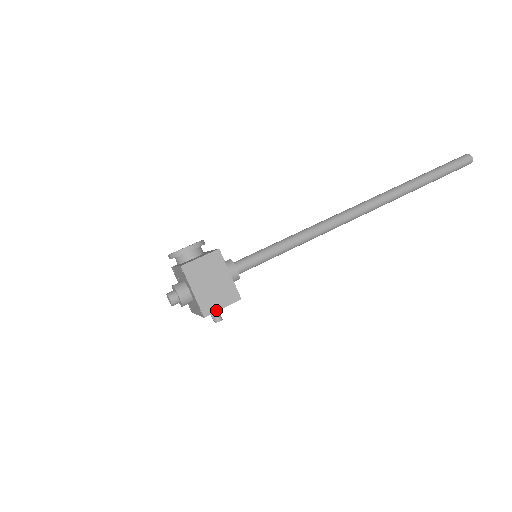
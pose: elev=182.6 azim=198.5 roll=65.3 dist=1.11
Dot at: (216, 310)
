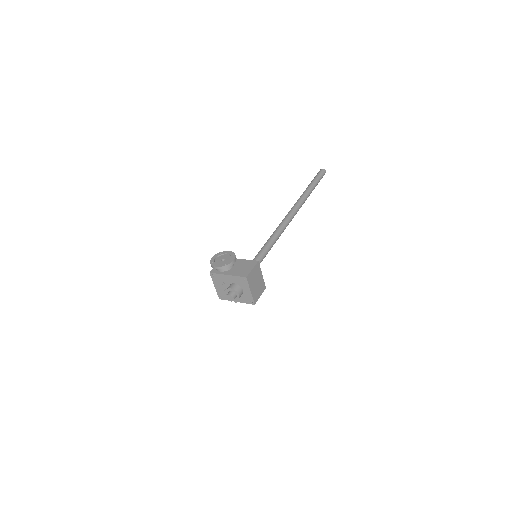
Dot at: (258, 298)
